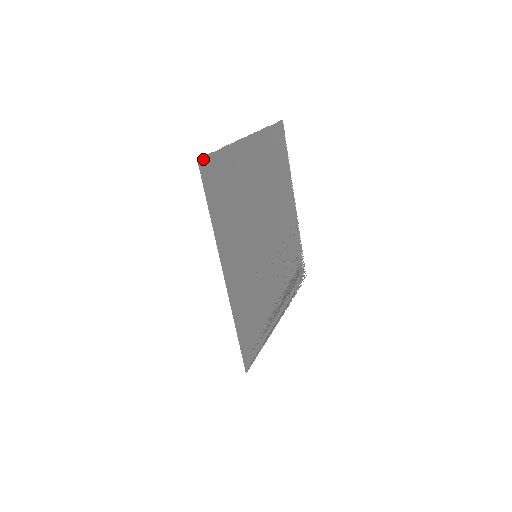
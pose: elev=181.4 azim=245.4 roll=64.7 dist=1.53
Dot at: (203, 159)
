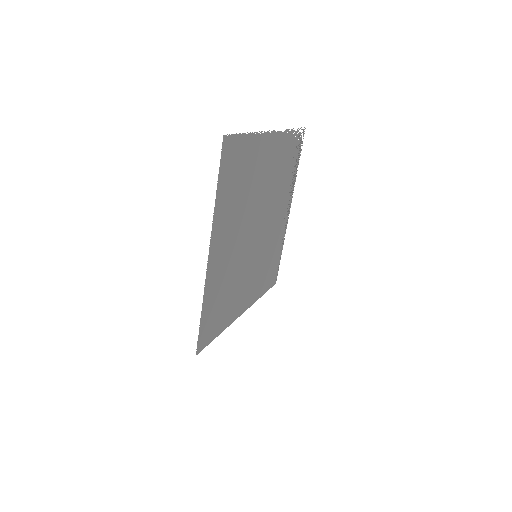
Dot at: (198, 347)
